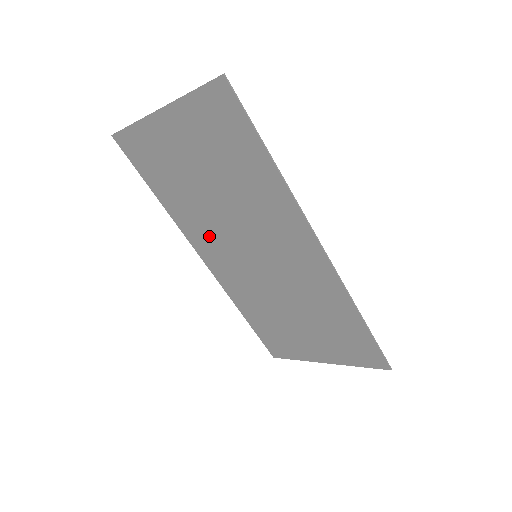
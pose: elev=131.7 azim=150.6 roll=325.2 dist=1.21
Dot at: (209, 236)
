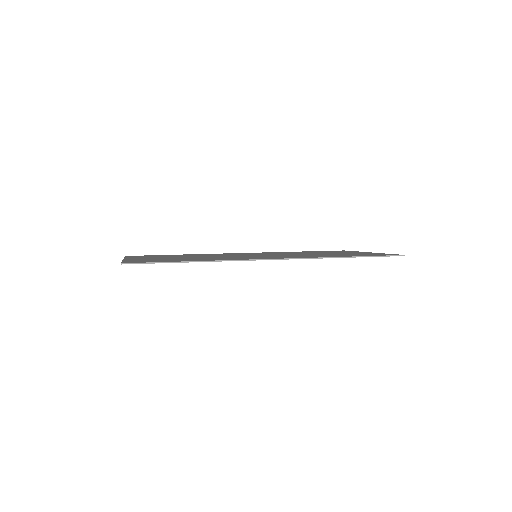
Dot at: occluded
